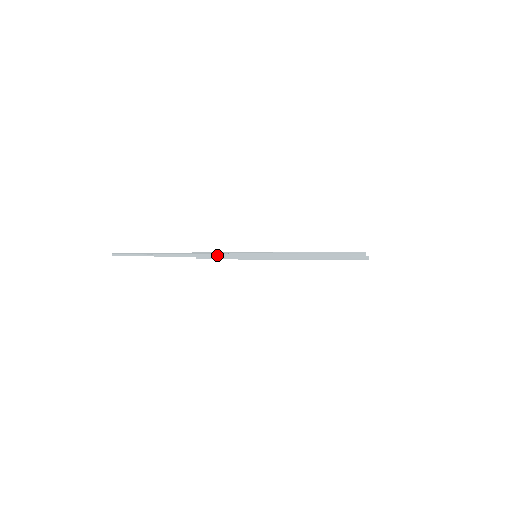
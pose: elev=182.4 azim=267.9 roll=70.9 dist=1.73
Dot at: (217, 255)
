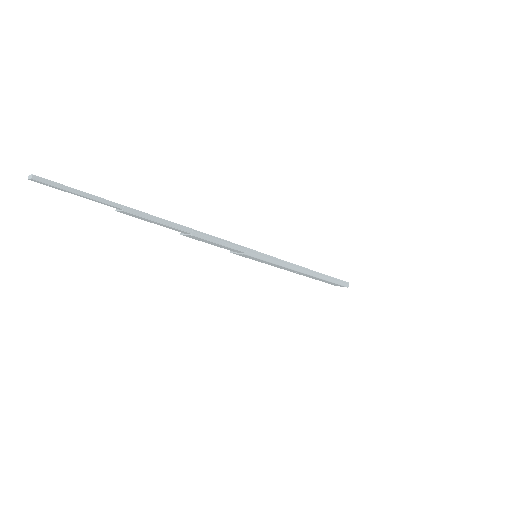
Dot at: (220, 239)
